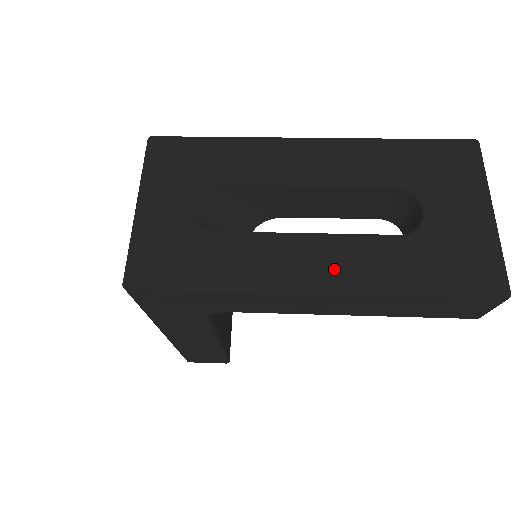
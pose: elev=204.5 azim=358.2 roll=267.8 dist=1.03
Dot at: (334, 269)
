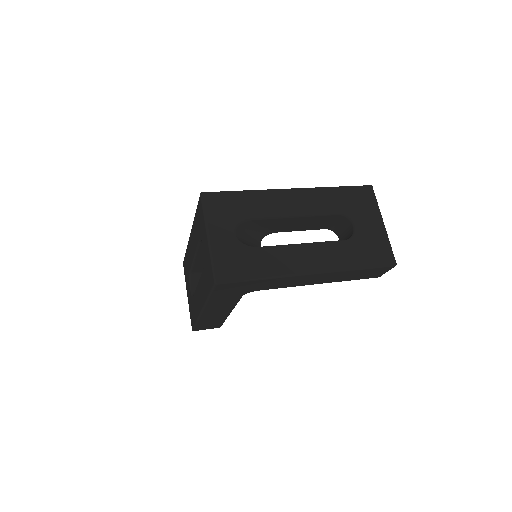
Dot at: (319, 261)
